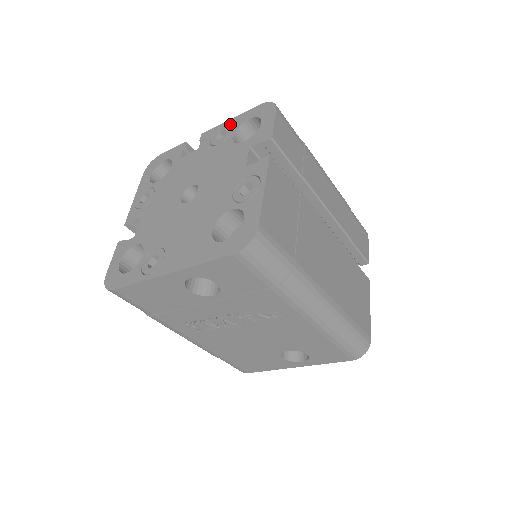
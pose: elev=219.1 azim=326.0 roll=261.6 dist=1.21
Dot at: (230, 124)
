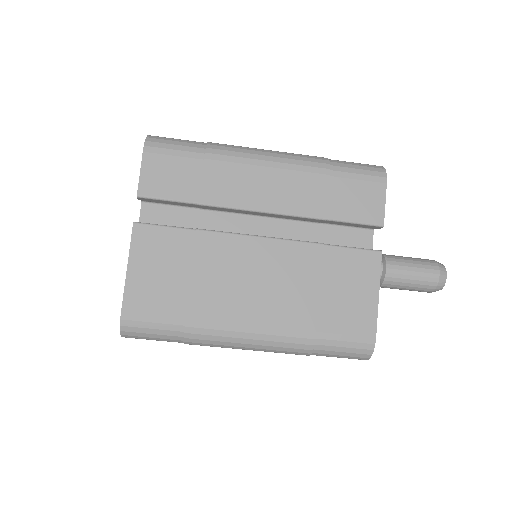
Dot at: occluded
